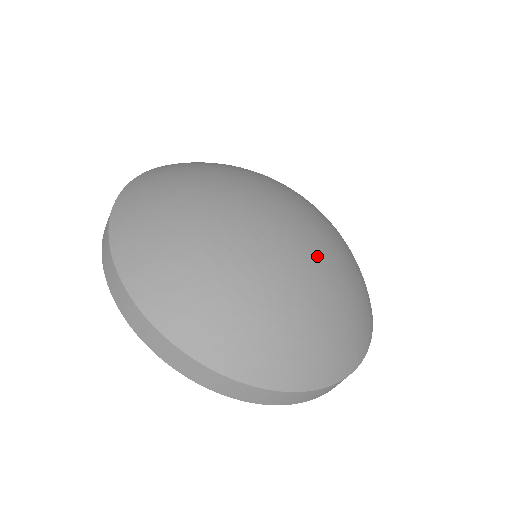
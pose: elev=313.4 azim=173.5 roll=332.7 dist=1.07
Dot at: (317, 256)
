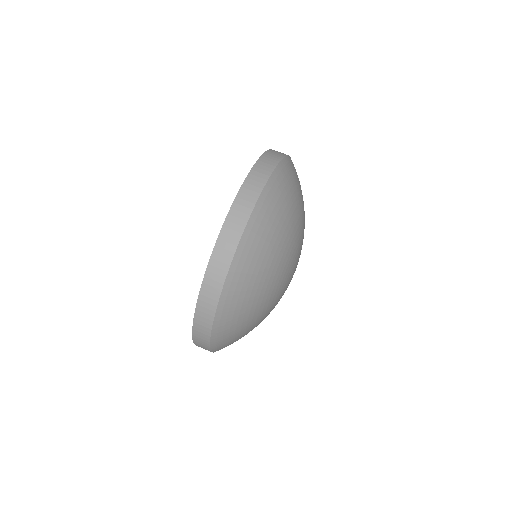
Dot at: occluded
